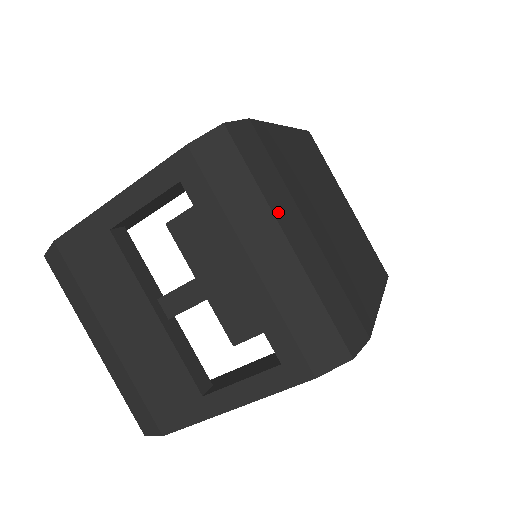
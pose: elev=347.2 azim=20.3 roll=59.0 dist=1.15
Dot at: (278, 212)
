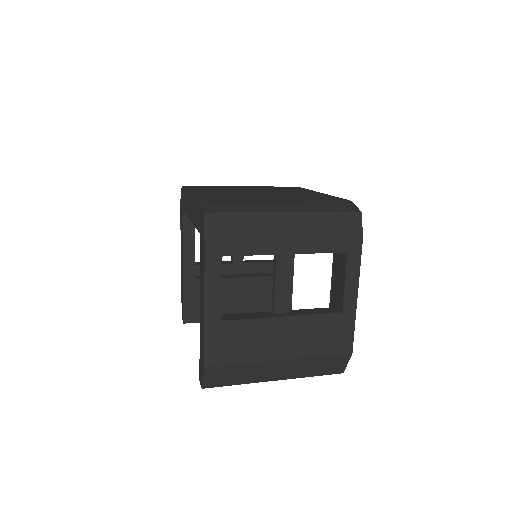
Dot at: (266, 210)
